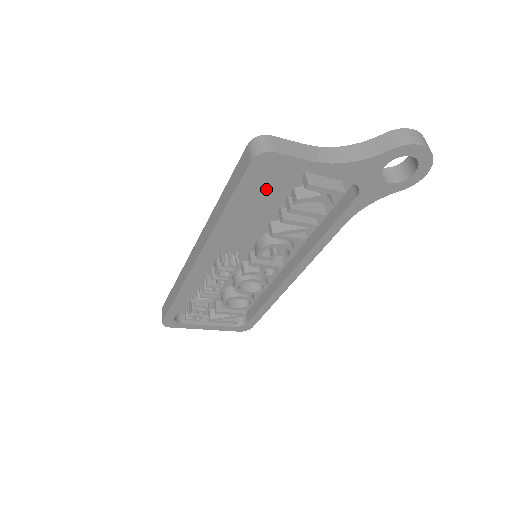
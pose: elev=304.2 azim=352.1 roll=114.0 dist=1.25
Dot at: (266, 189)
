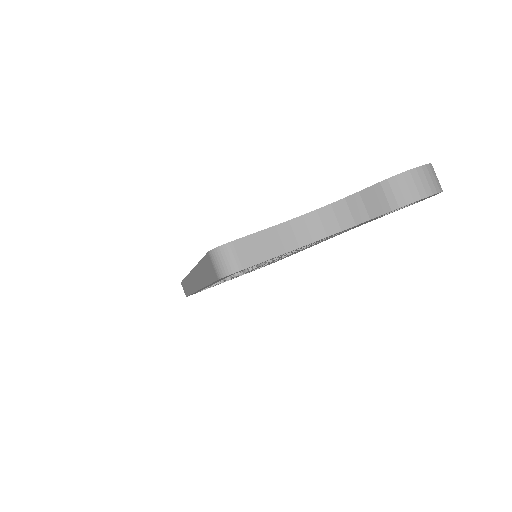
Dot at: occluded
